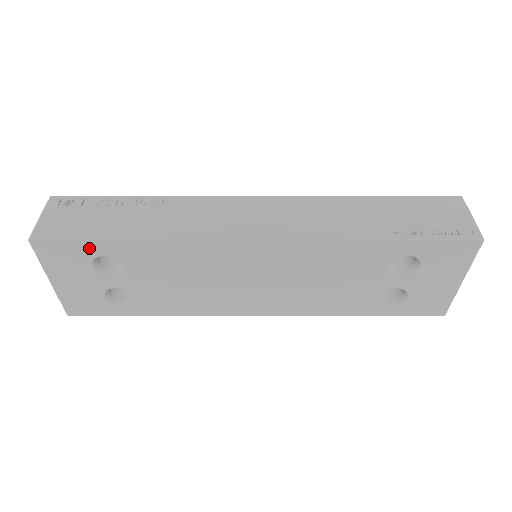
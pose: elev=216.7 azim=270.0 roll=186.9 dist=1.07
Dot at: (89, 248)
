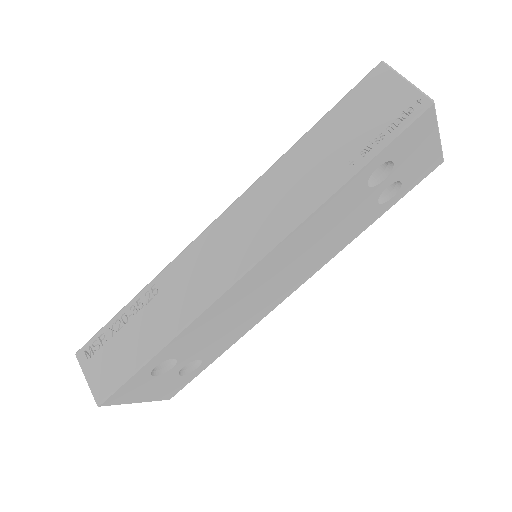
Dot at: (140, 375)
